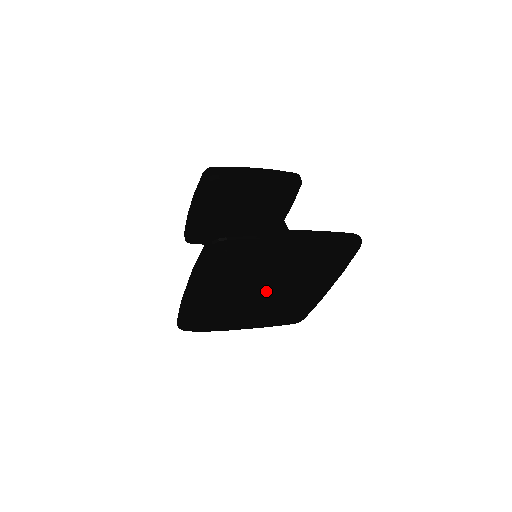
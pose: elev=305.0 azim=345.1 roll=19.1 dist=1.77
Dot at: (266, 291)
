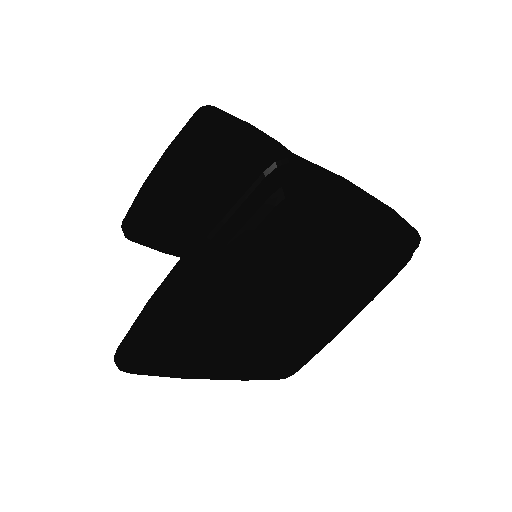
Dot at: (305, 293)
